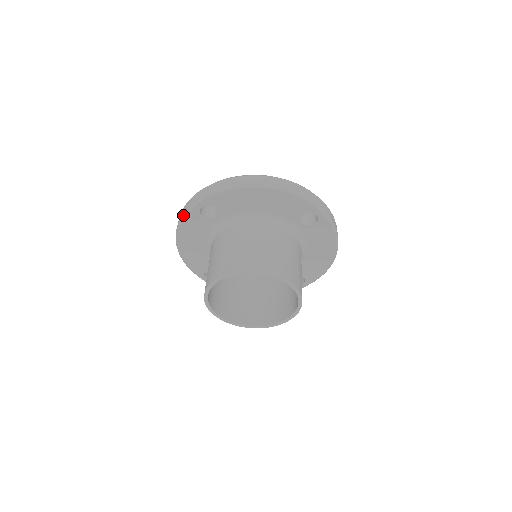
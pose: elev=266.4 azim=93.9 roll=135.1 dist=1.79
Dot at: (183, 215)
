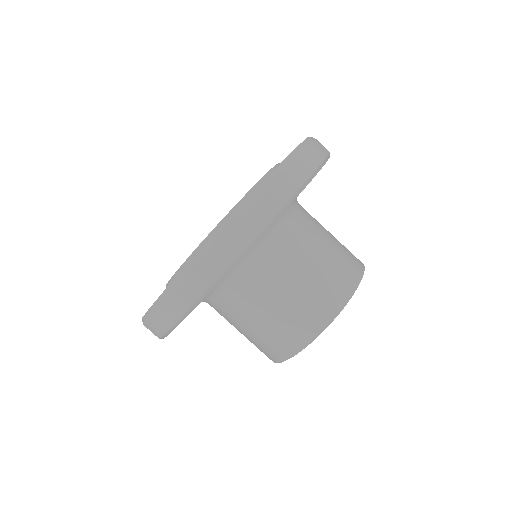
Dot at: (165, 335)
